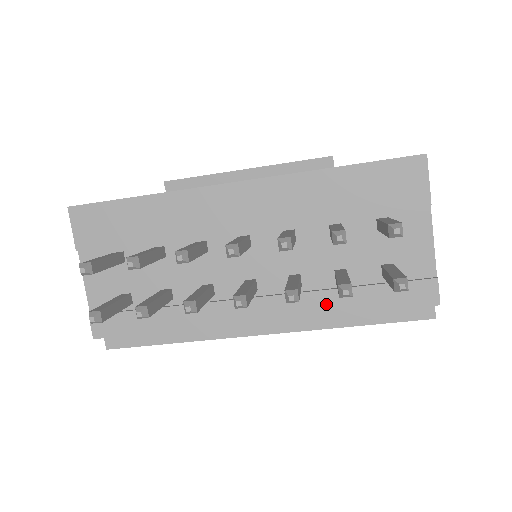
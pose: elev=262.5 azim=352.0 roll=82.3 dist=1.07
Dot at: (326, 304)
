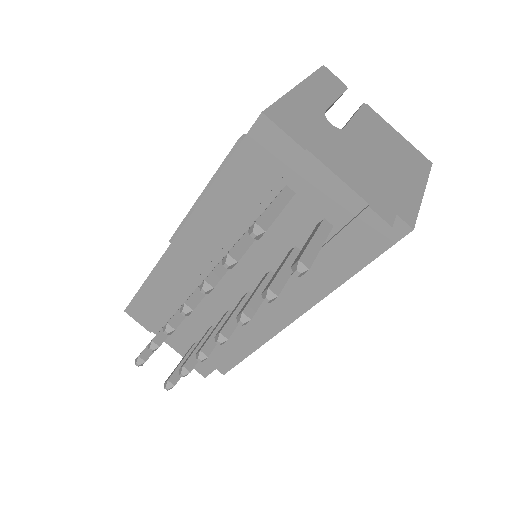
Dot at: (305, 282)
